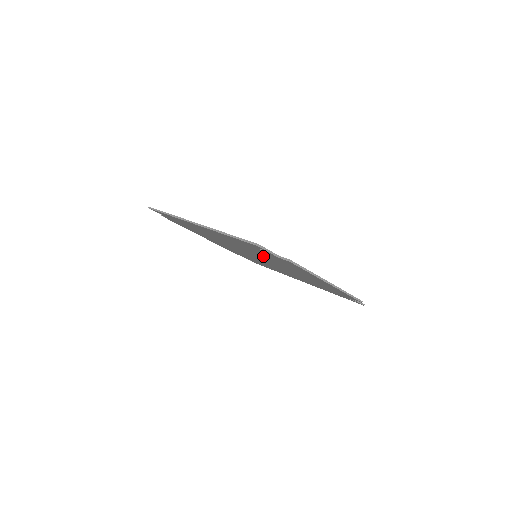
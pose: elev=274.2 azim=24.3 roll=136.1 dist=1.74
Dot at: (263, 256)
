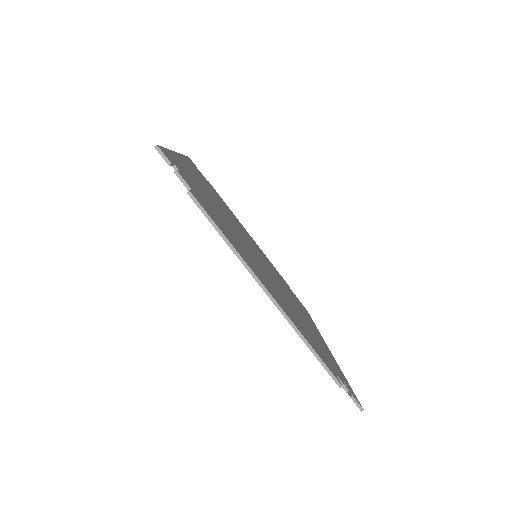
Dot at: occluded
